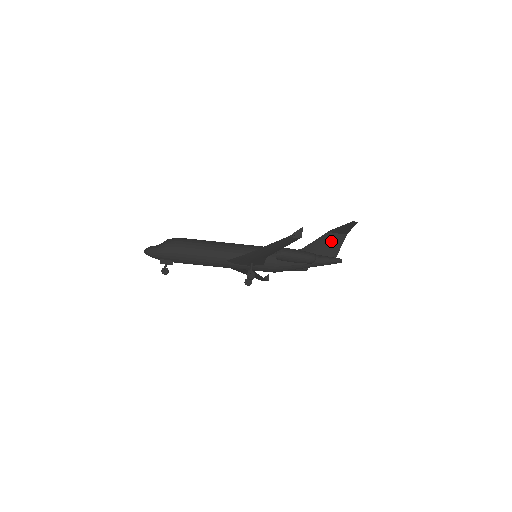
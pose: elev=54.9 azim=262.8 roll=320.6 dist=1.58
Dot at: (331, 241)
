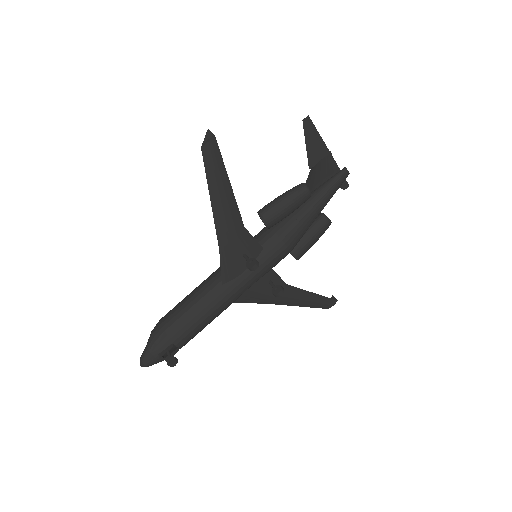
Dot at: (319, 171)
